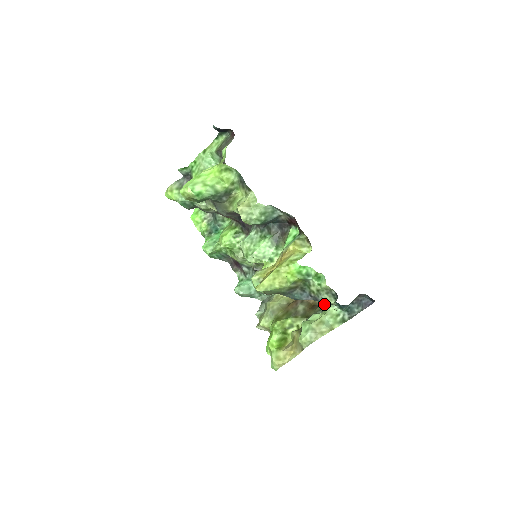
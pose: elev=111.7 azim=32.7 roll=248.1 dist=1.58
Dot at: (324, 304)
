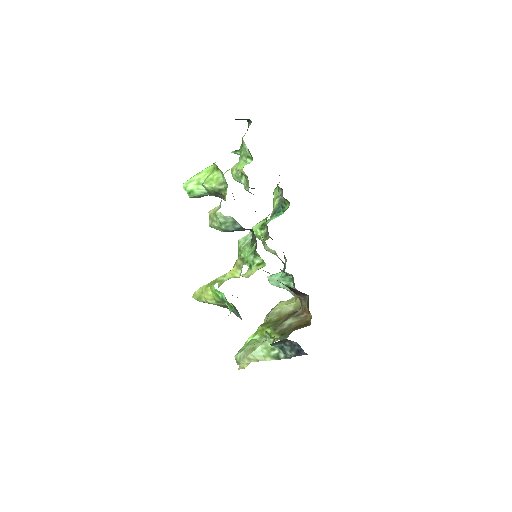
Dot at: occluded
